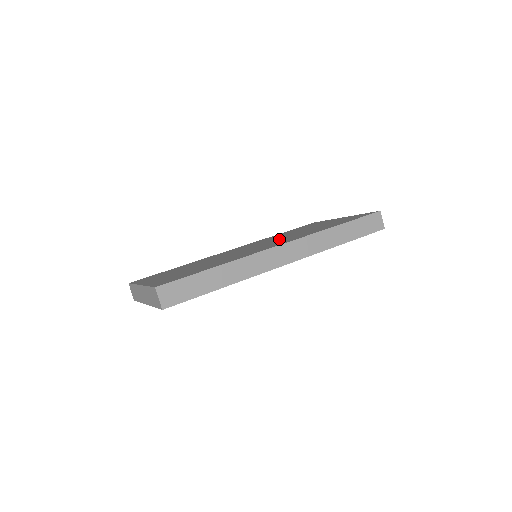
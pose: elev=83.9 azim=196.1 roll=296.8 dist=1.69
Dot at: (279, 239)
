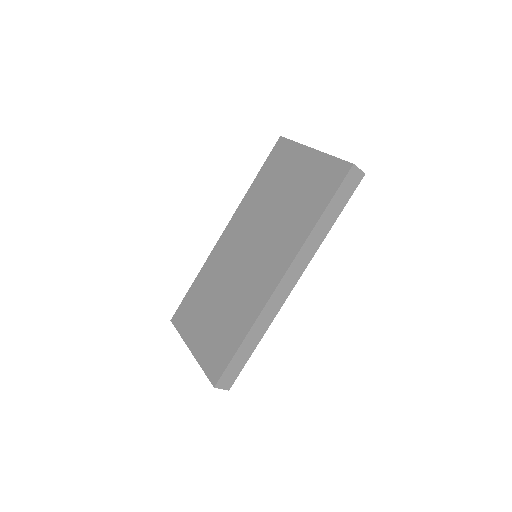
Dot at: (267, 234)
